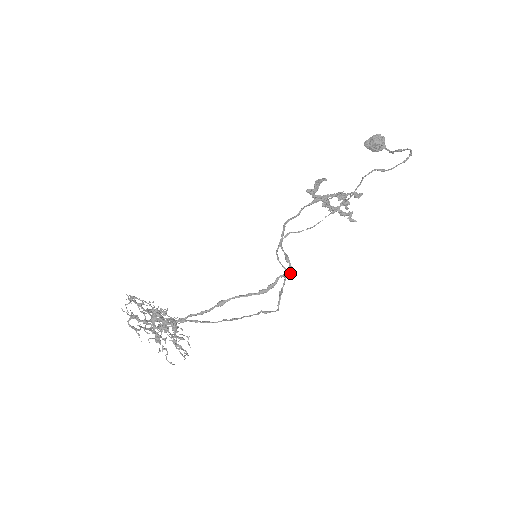
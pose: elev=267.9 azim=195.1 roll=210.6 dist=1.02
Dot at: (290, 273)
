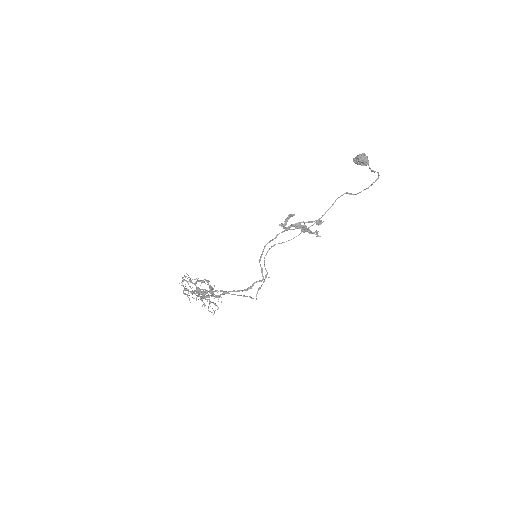
Dot at: (262, 280)
